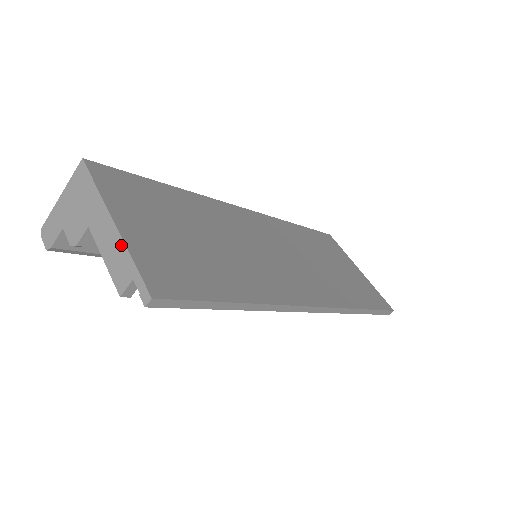
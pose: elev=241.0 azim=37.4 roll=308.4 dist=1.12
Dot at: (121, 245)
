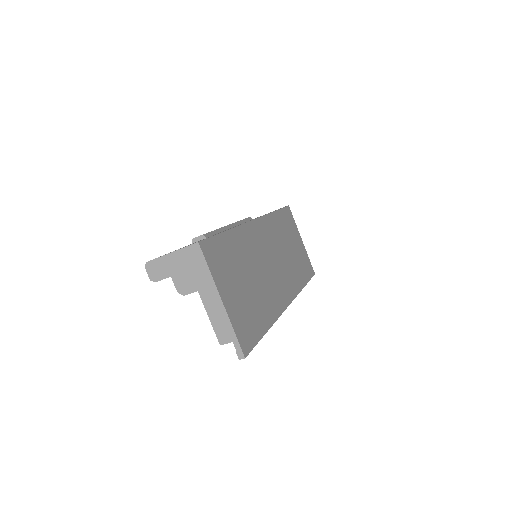
Dot at: (226, 319)
